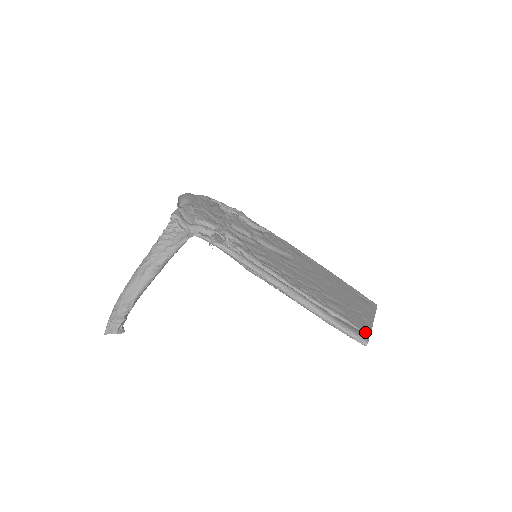
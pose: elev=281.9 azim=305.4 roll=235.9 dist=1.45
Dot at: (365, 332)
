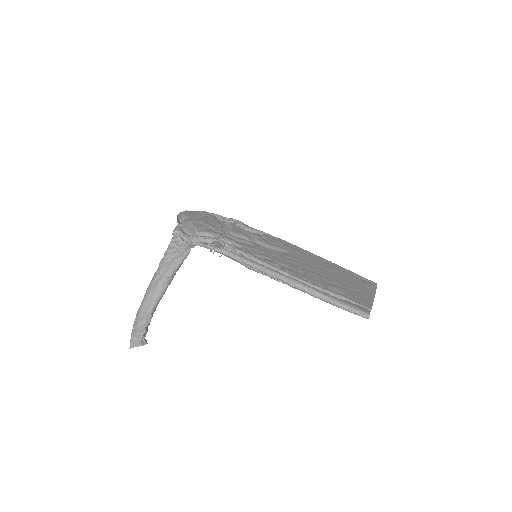
Dot at: (366, 307)
